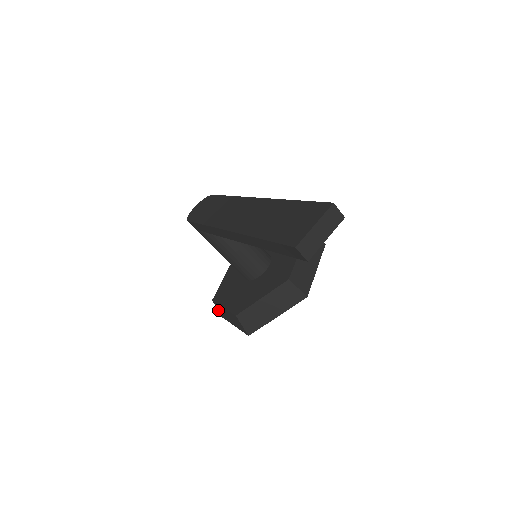
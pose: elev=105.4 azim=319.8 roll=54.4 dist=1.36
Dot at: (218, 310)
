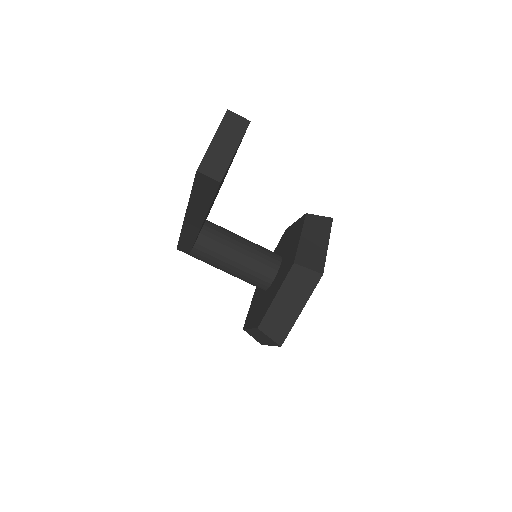
Dot at: occluded
